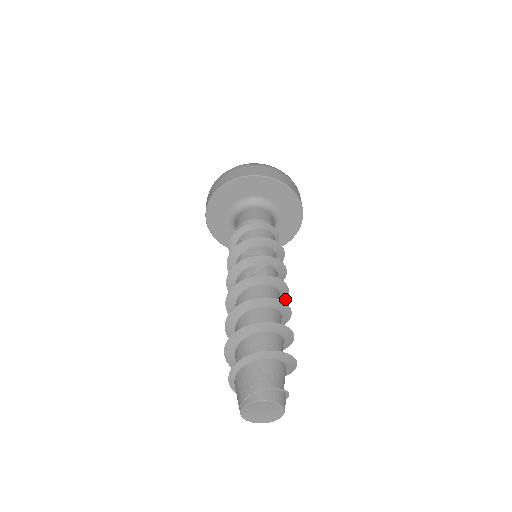
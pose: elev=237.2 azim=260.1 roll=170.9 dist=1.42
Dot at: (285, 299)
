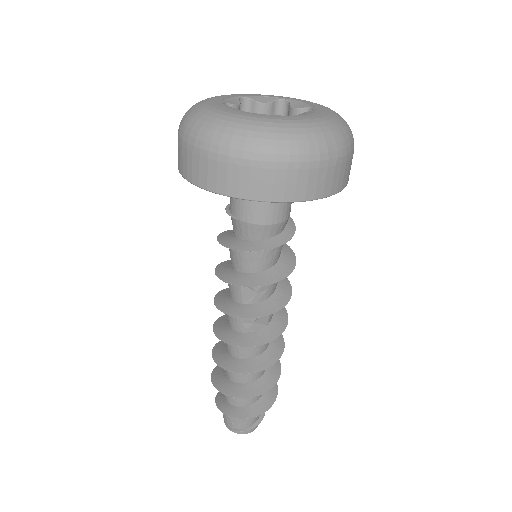
Dot at: occluded
